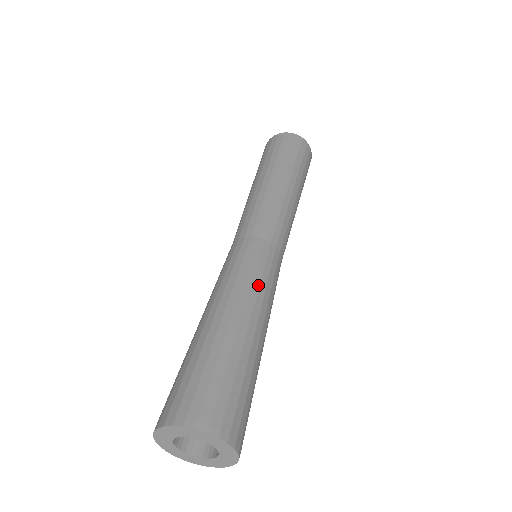
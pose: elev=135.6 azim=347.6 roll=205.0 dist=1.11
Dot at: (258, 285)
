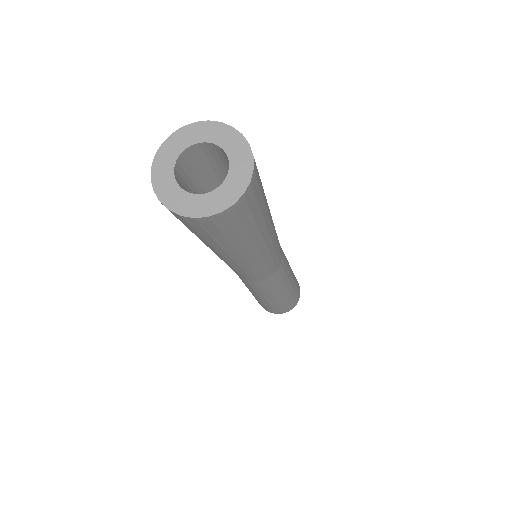
Dot at: occluded
